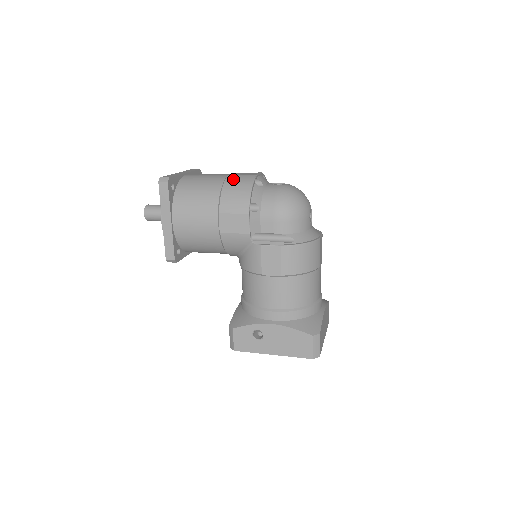
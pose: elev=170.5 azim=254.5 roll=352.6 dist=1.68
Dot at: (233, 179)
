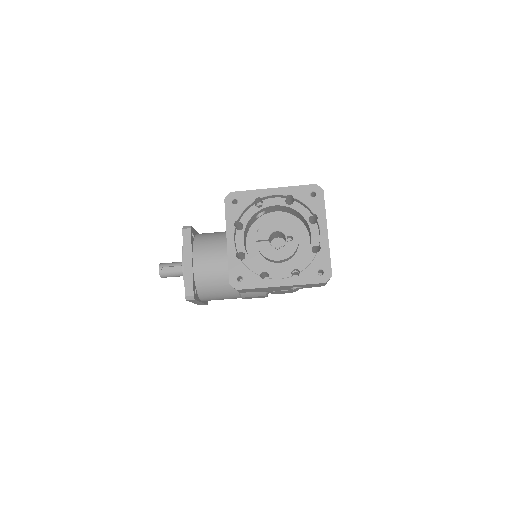
Dot at: occluded
